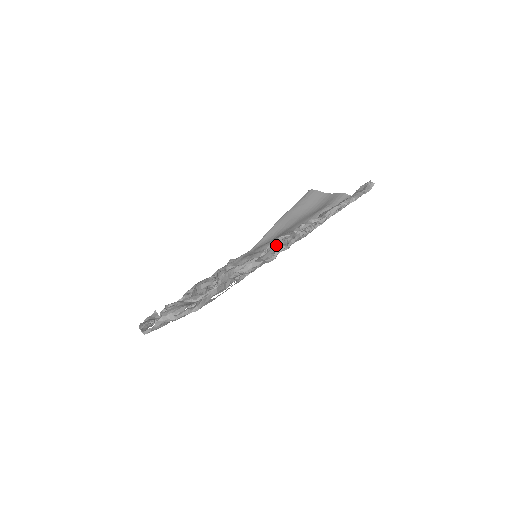
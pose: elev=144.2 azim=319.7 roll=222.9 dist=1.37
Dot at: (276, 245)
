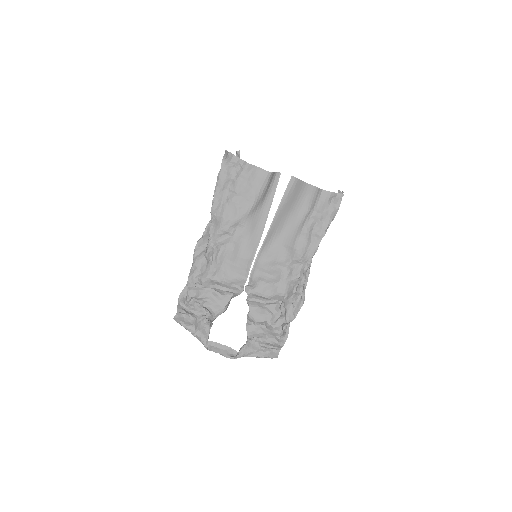
Dot at: (300, 301)
